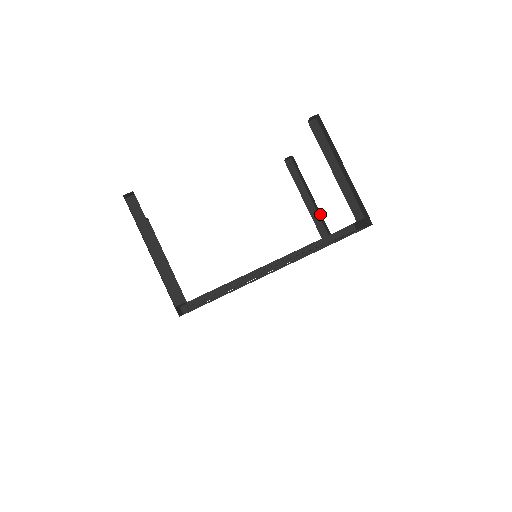
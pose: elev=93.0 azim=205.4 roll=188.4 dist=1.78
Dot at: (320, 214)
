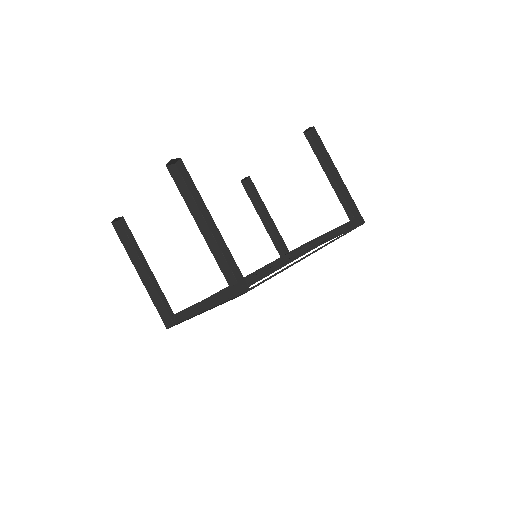
Dot at: (277, 232)
